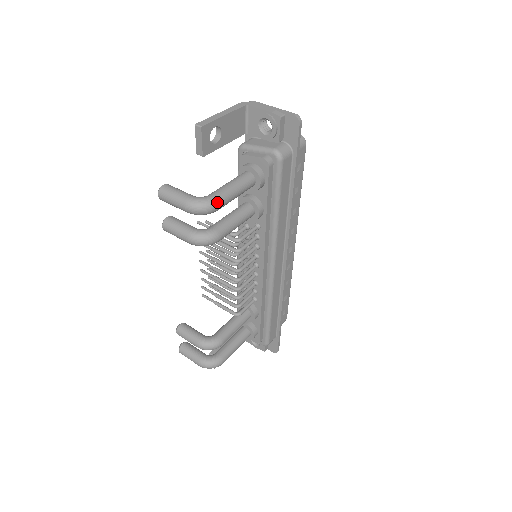
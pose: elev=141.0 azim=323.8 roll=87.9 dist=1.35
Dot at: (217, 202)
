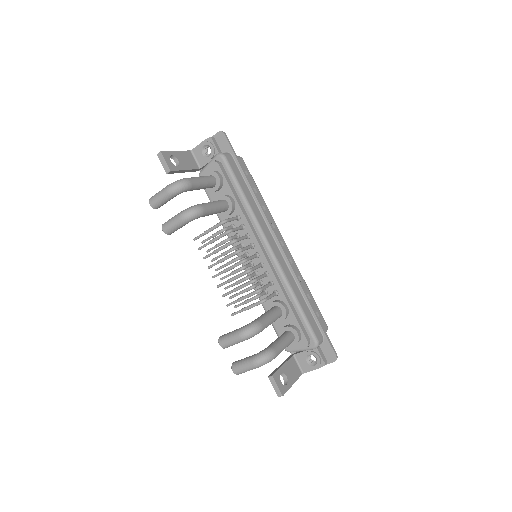
Dot at: (187, 179)
